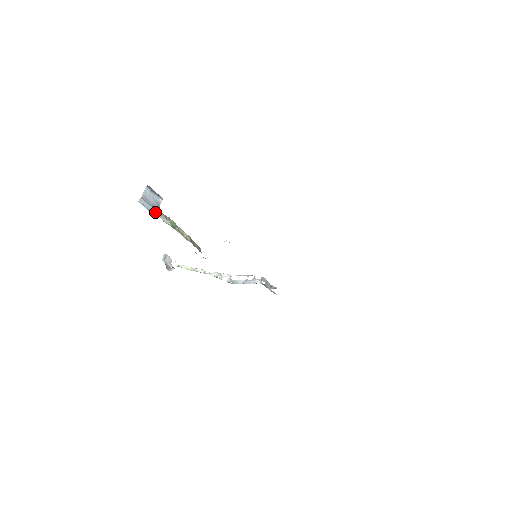
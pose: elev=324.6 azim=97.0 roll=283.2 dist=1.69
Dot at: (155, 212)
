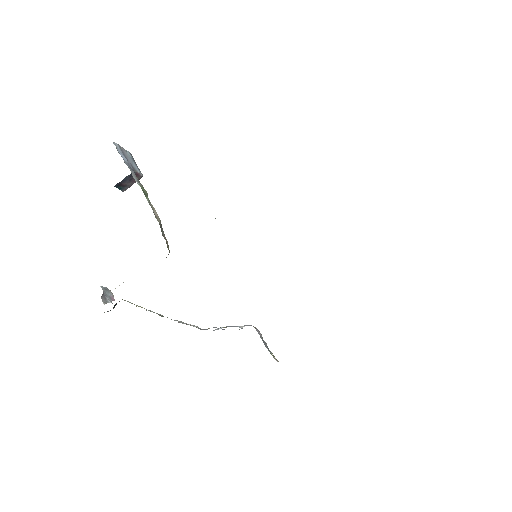
Dot at: (127, 165)
